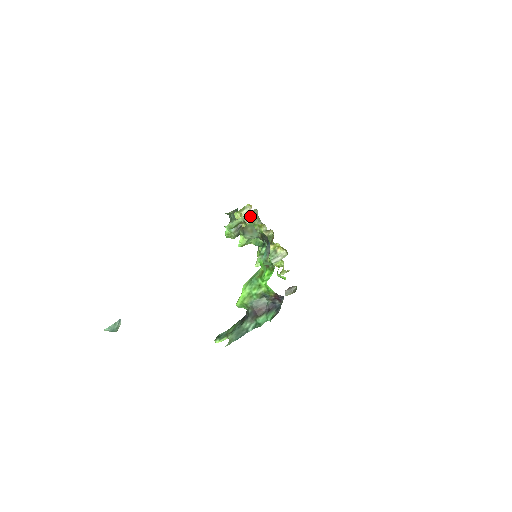
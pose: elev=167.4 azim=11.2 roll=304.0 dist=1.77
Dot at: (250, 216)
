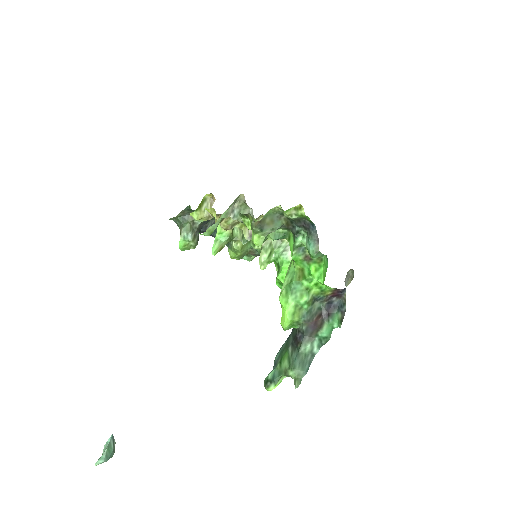
Dot at: (232, 207)
